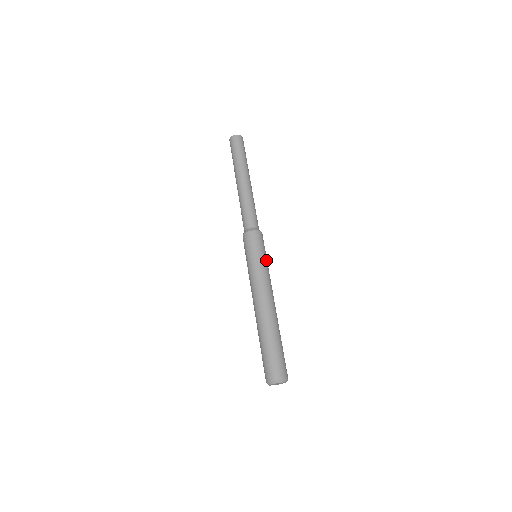
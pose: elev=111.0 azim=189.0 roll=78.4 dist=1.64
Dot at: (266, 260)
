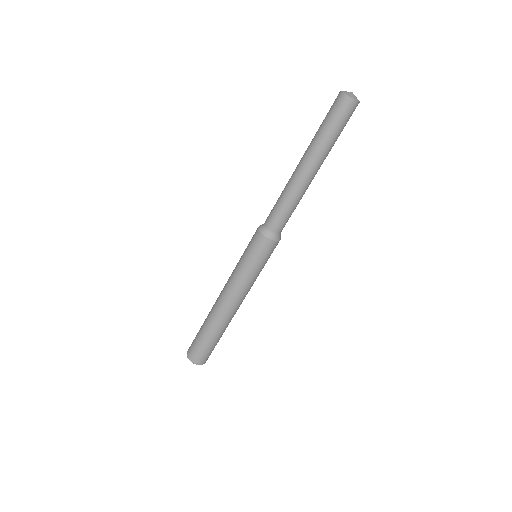
Dot at: (261, 270)
